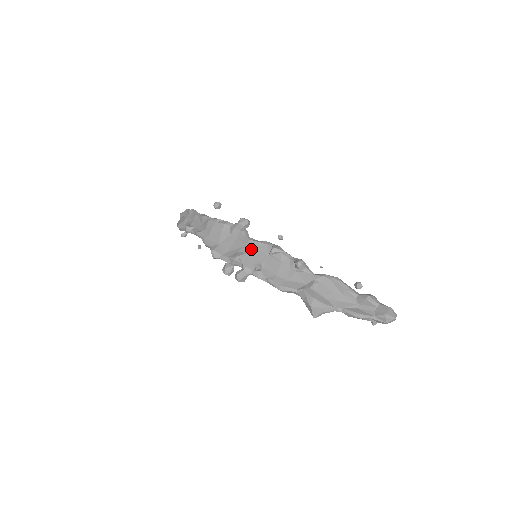
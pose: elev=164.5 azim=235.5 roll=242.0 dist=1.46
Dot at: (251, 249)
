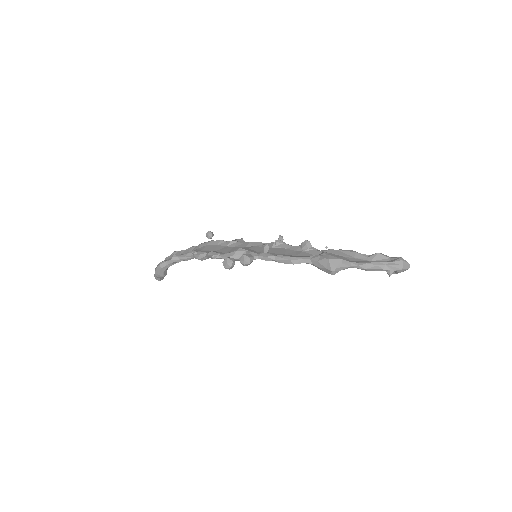
Dot at: (252, 246)
